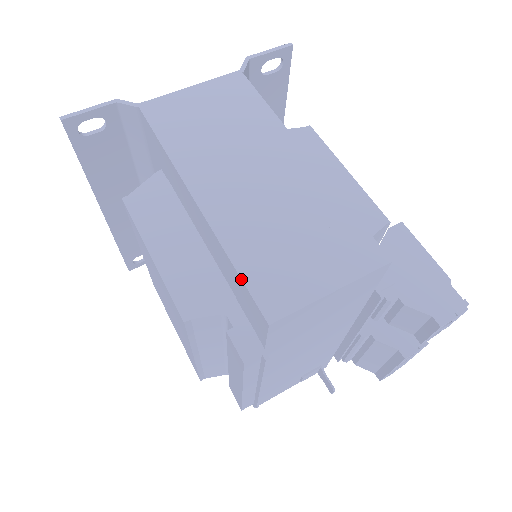
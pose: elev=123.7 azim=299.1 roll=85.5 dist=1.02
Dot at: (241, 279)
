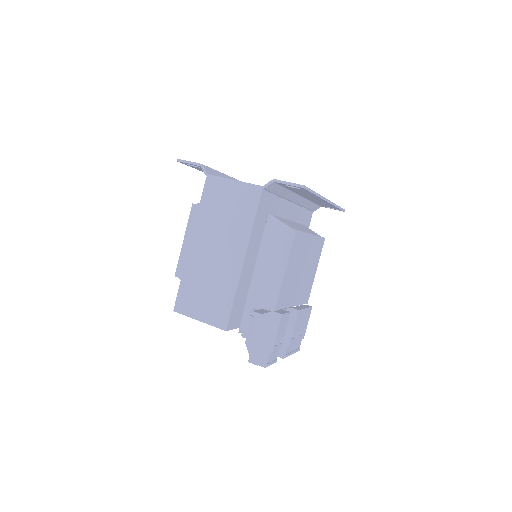
Dot at: (179, 289)
